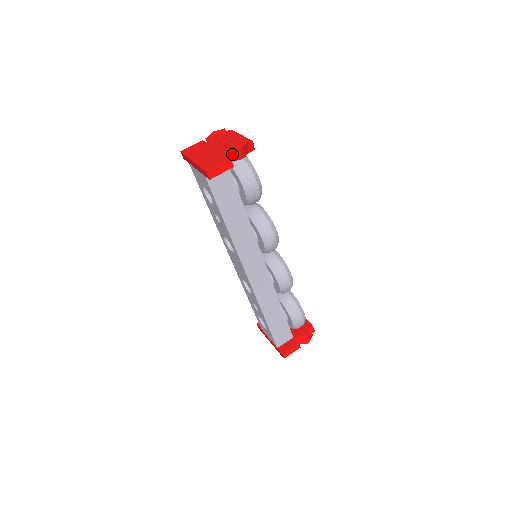
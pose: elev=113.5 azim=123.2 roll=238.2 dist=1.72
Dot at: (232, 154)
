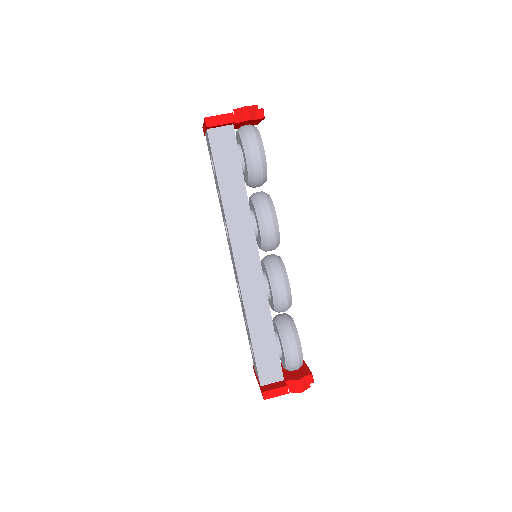
Dot at: (238, 113)
